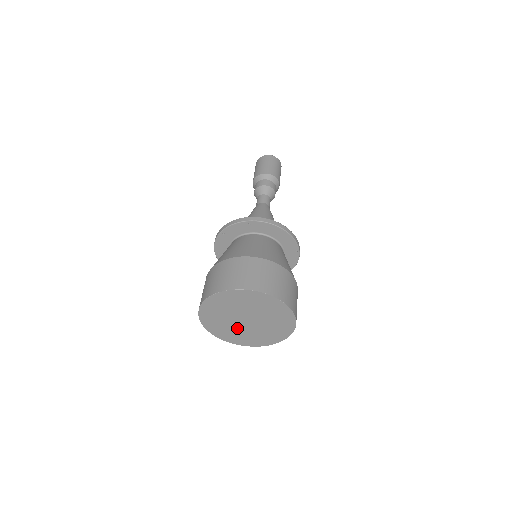
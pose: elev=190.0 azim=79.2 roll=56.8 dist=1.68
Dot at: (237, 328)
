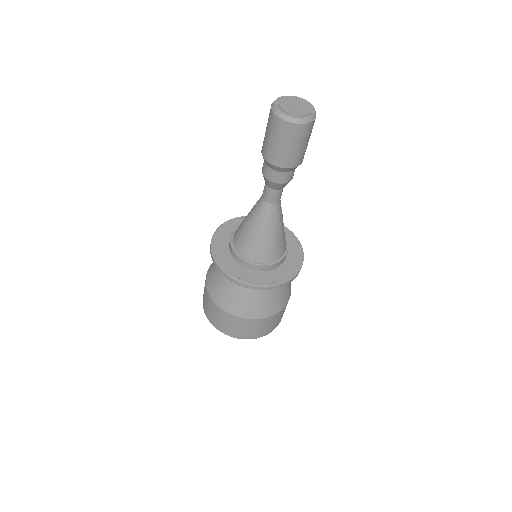
Dot at: occluded
